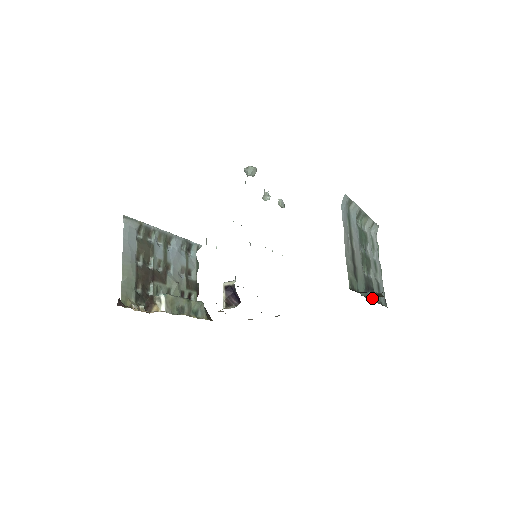
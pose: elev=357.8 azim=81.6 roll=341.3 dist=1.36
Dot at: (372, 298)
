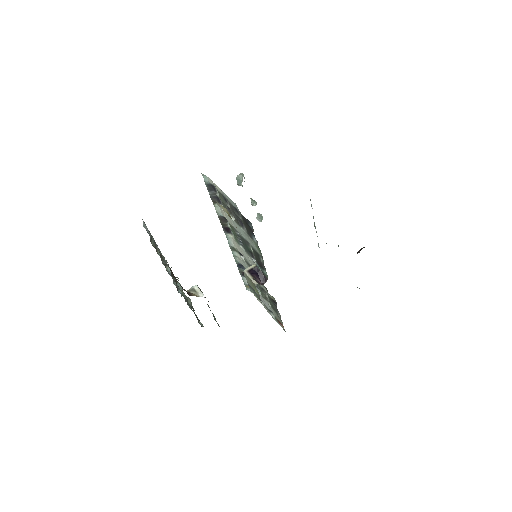
Dot at: occluded
